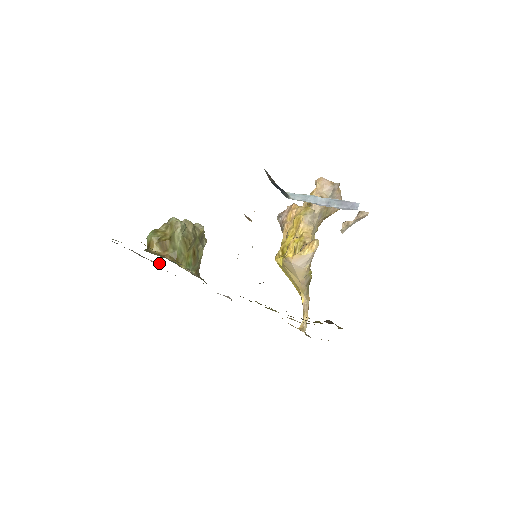
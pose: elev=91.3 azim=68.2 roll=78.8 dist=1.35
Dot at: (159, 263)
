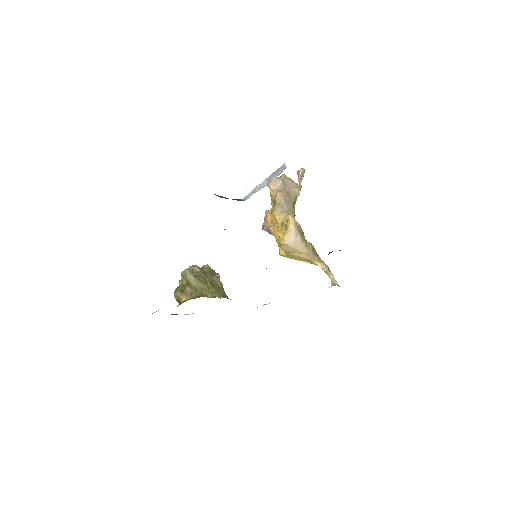
Dot at: occluded
